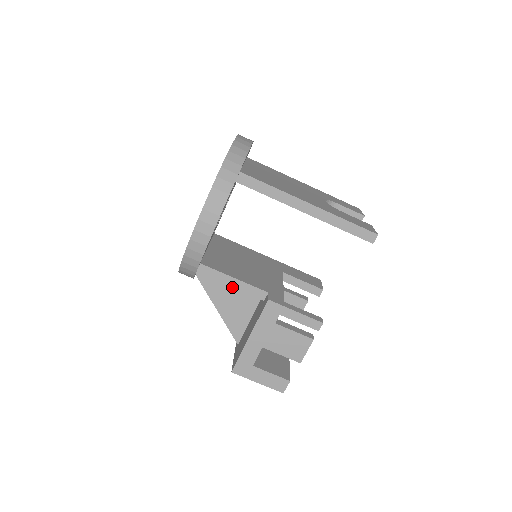
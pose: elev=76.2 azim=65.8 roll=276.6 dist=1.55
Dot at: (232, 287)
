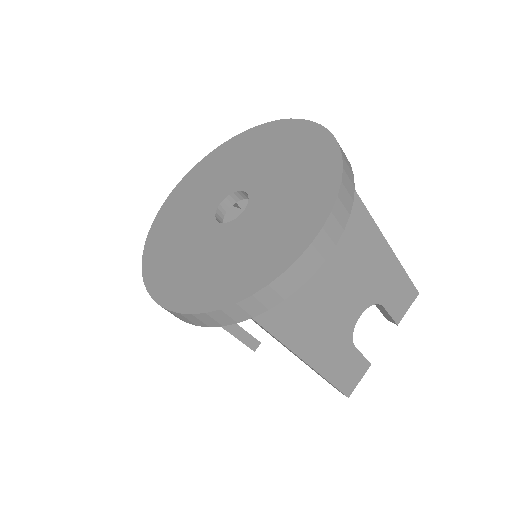
Dot at: occluded
